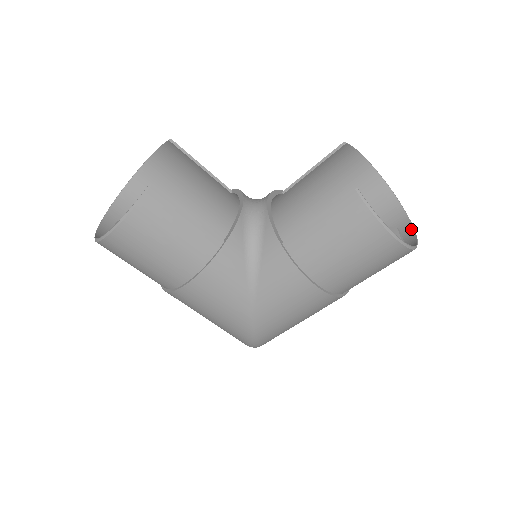
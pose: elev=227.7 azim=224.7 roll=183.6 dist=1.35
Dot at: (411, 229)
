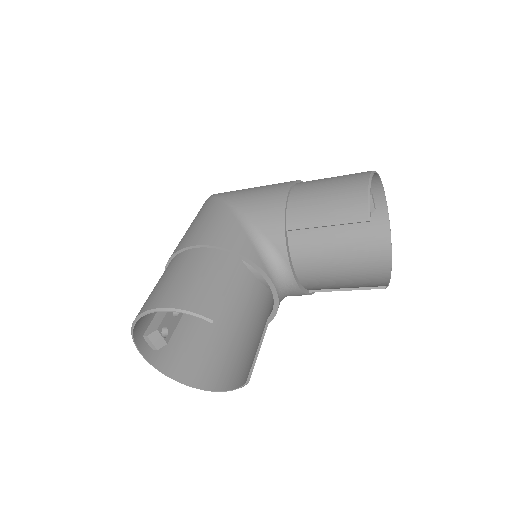
Dot at: (383, 197)
